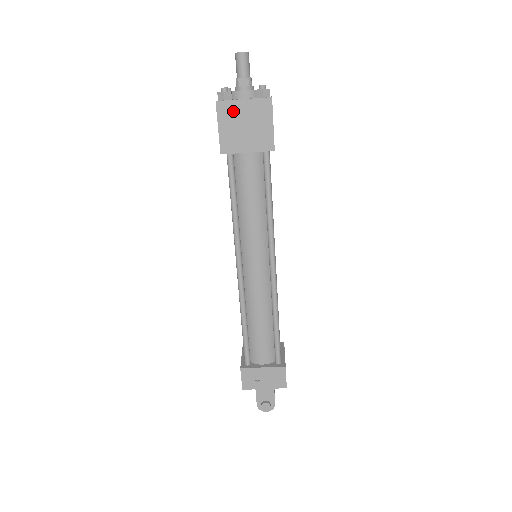
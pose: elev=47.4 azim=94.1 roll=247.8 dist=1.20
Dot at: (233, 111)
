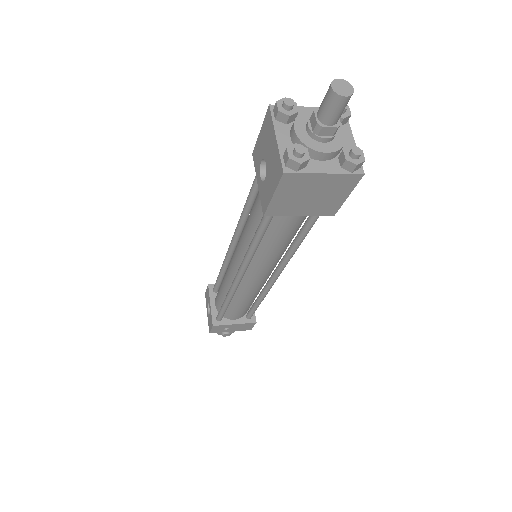
Dot at: (303, 183)
